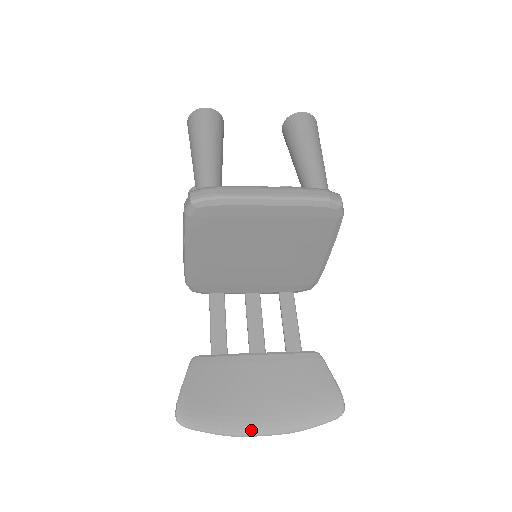
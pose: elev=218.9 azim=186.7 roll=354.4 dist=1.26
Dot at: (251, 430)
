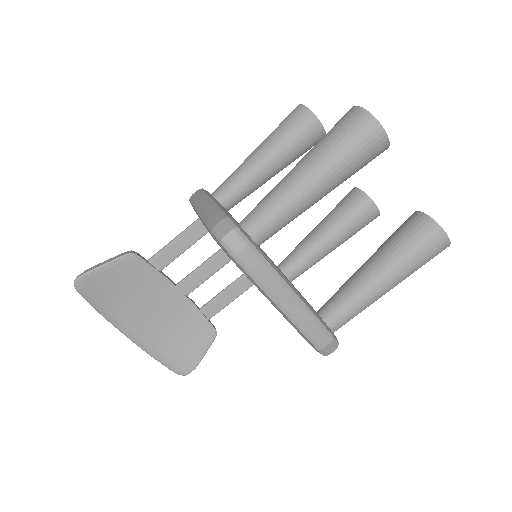
Dot at: (119, 326)
